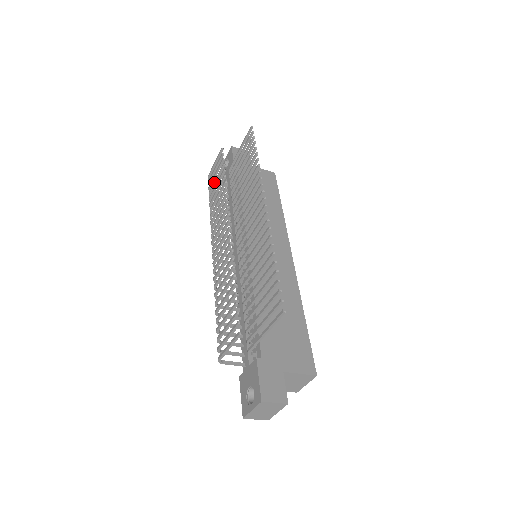
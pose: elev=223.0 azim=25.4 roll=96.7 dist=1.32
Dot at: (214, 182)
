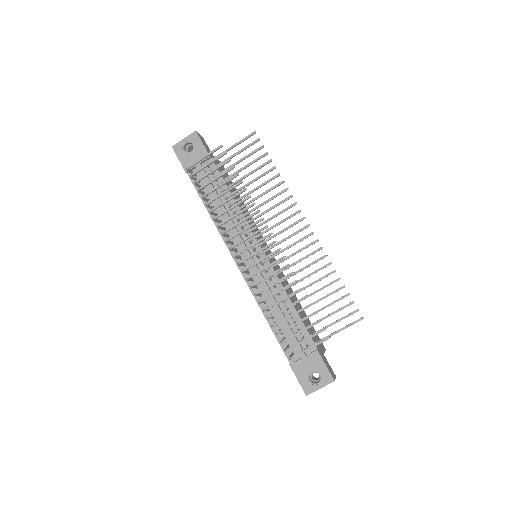
Dot at: (214, 180)
